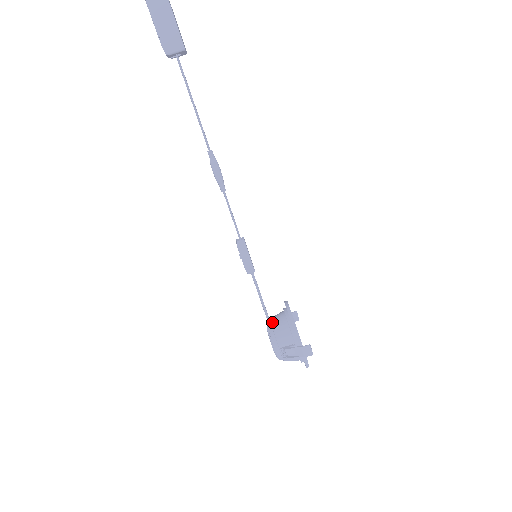
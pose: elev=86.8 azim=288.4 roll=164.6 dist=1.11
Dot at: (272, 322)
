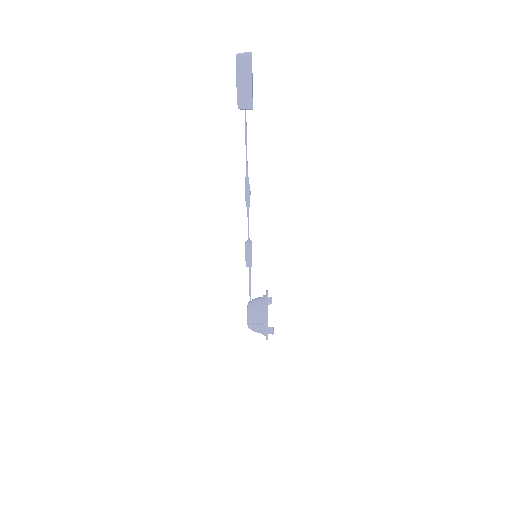
Dot at: (253, 303)
